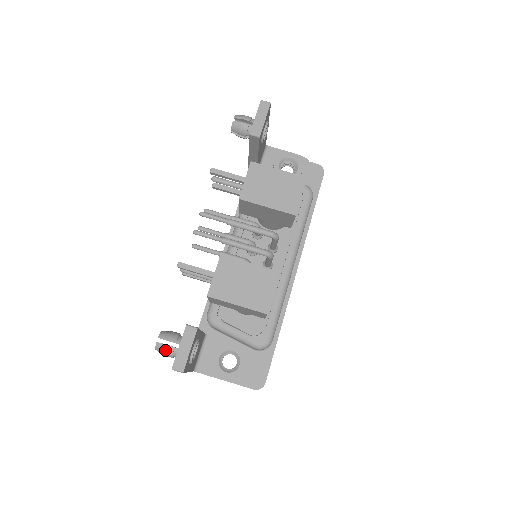
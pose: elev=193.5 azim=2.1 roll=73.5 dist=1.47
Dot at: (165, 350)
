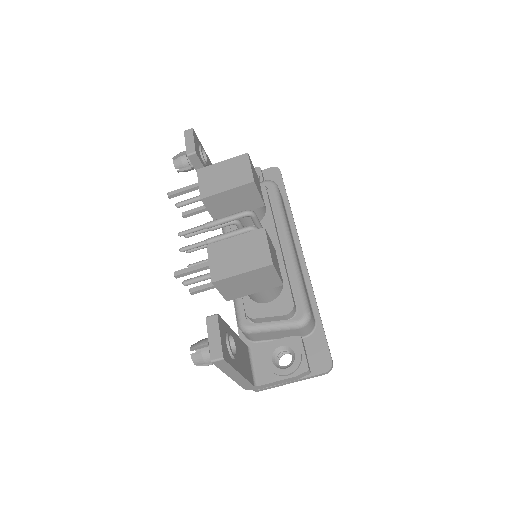
Dot at: (201, 356)
